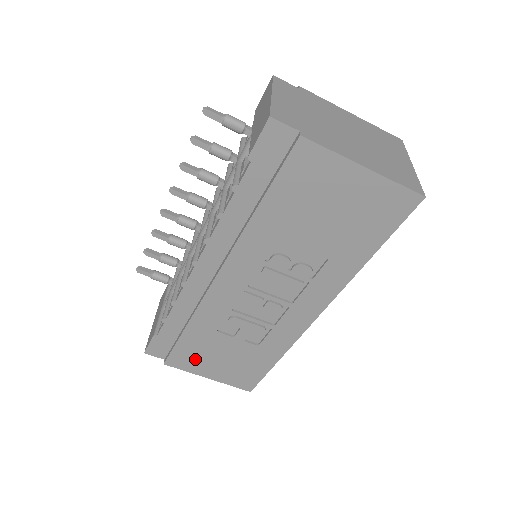
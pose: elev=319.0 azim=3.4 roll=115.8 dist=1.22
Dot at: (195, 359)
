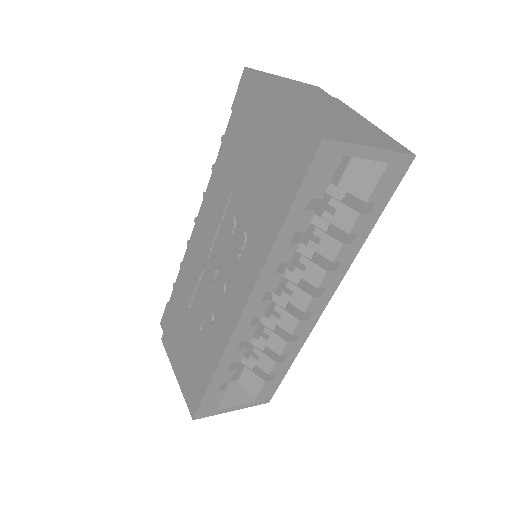
Dot at: (175, 342)
